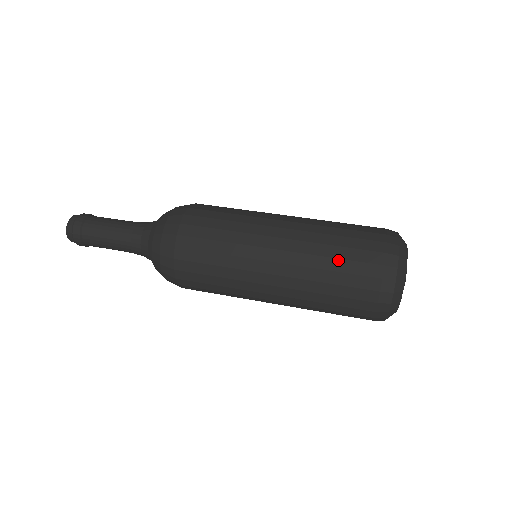
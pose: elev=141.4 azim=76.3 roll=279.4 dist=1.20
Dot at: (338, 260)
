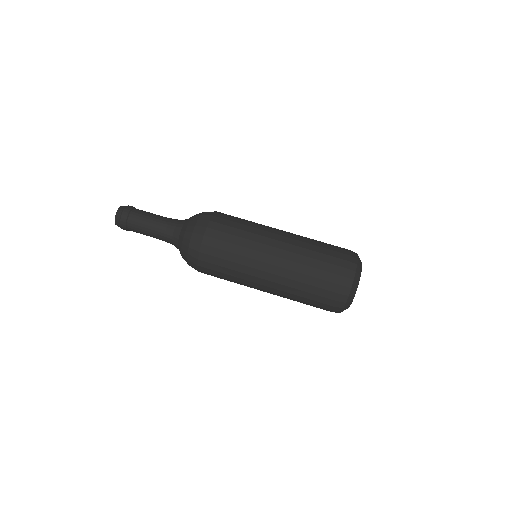
Dot at: (315, 269)
